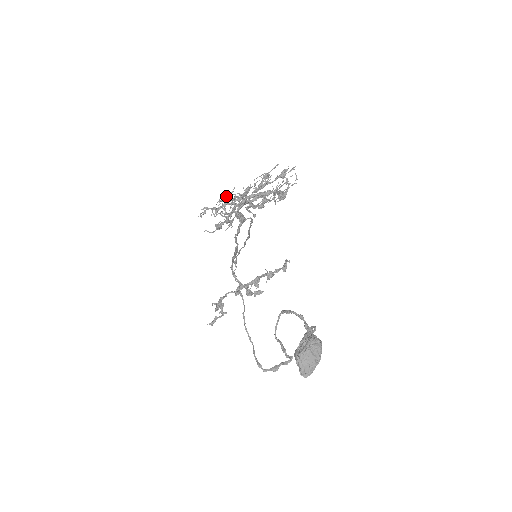
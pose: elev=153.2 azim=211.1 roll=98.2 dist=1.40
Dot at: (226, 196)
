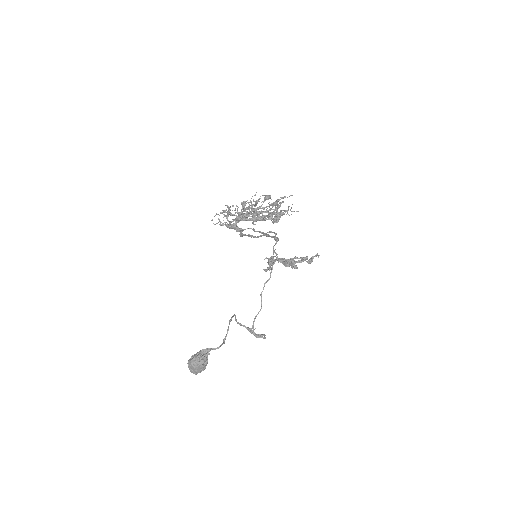
Dot at: occluded
